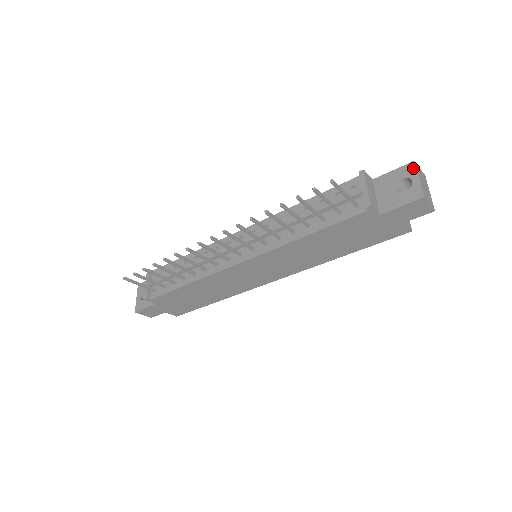
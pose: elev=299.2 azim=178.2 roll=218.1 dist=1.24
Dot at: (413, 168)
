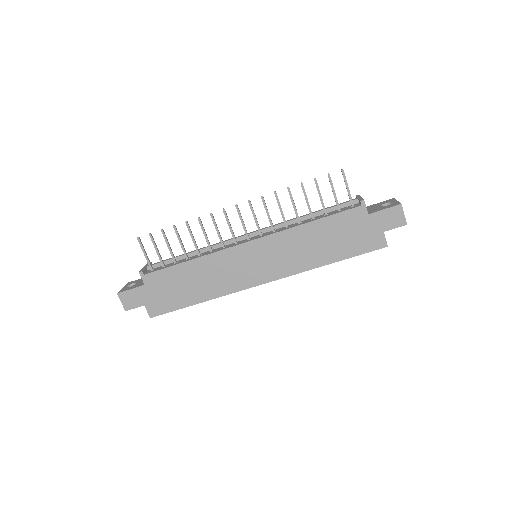
Dot at: (393, 199)
